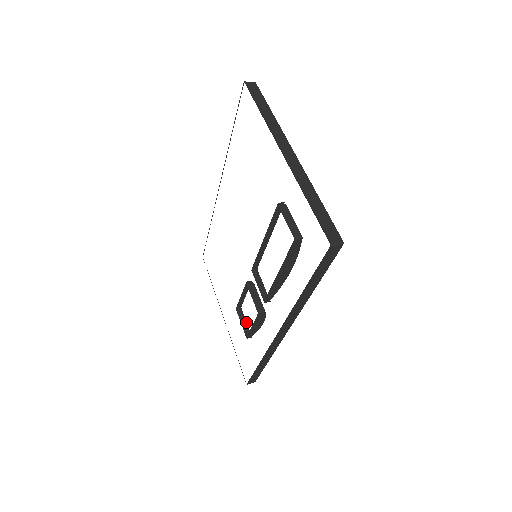
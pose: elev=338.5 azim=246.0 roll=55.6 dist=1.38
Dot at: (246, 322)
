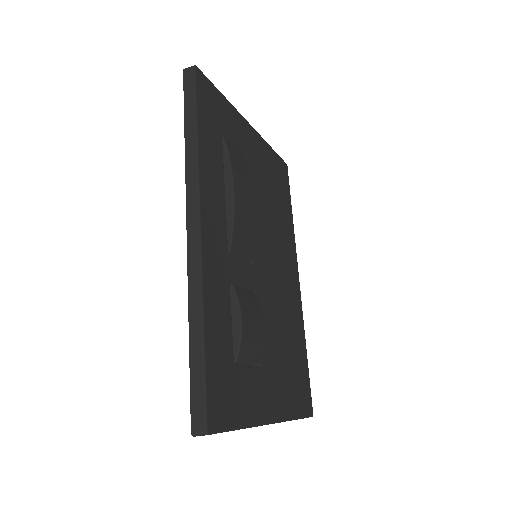
Dot at: (248, 366)
